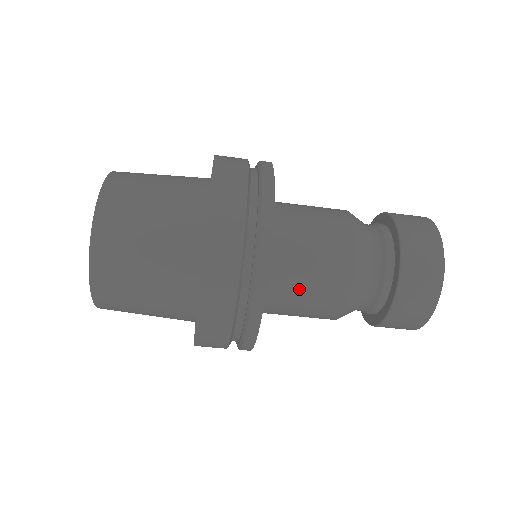
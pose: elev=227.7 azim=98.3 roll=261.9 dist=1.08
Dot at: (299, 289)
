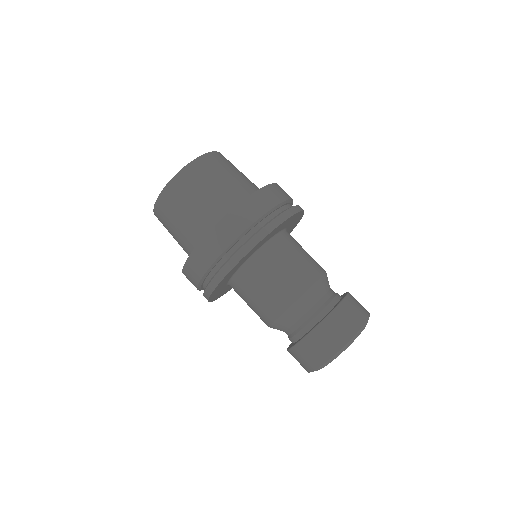
Dot at: (283, 262)
